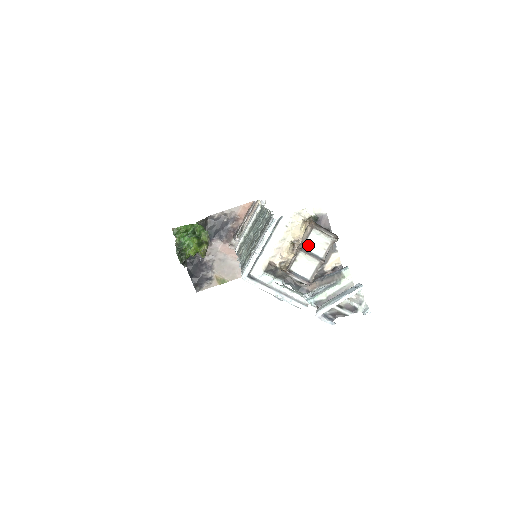
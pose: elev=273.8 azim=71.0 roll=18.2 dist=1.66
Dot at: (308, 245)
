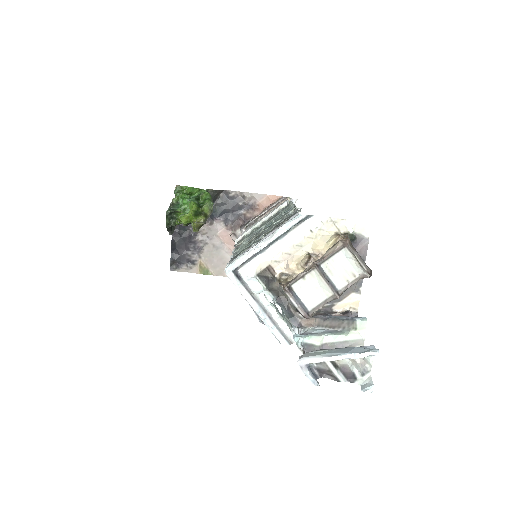
Dot at: (329, 265)
